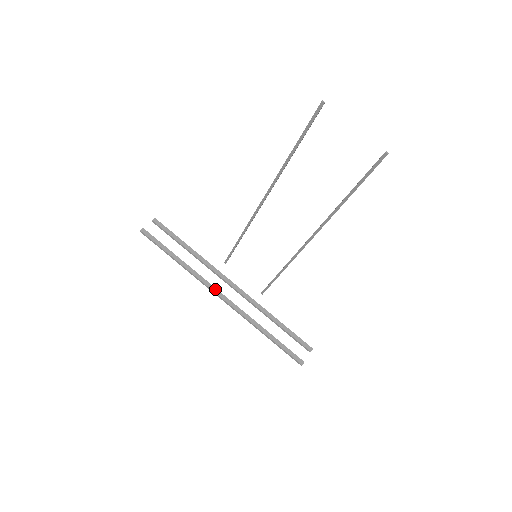
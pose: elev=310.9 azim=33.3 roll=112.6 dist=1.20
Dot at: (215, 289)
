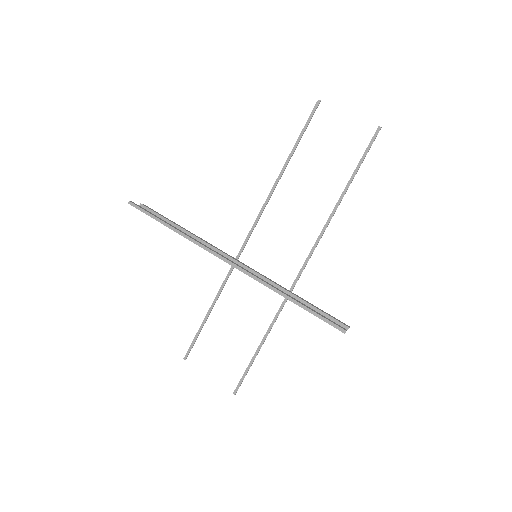
Dot at: (220, 254)
